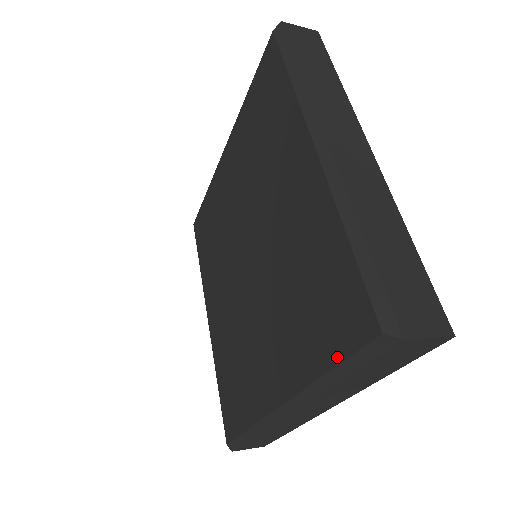
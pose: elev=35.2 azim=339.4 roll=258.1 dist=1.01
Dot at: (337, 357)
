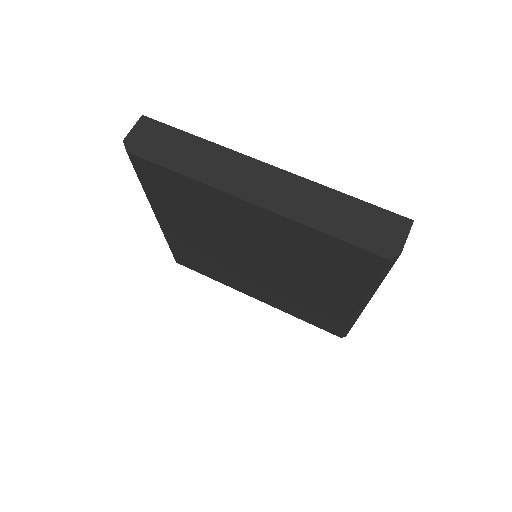
Dot at: (373, 278)
